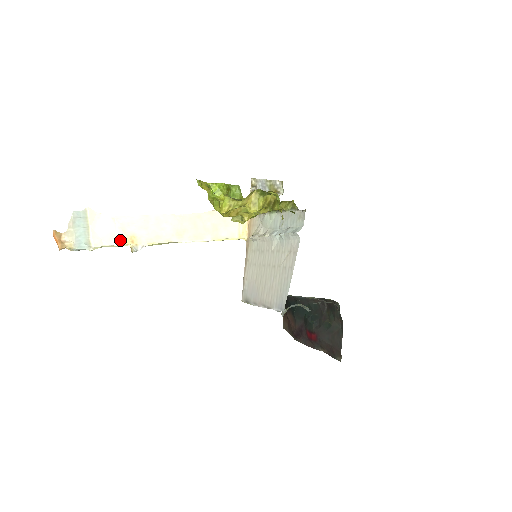
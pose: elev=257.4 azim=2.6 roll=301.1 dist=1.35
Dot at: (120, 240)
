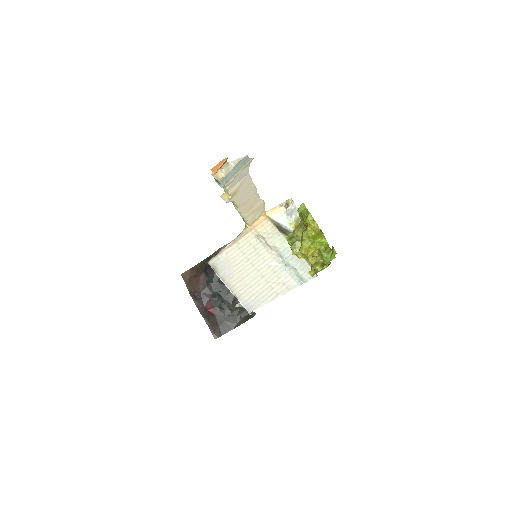
Dot at: (232, 190)
